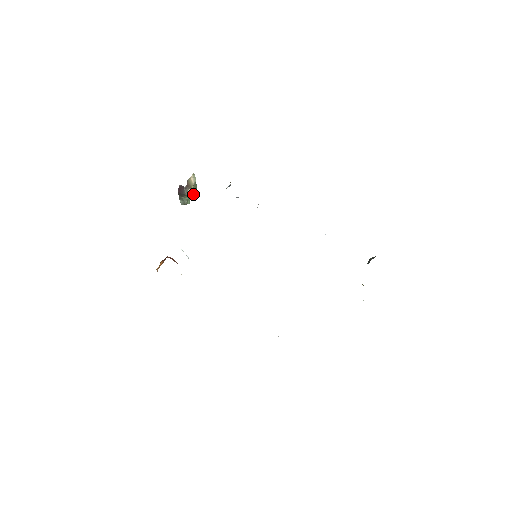
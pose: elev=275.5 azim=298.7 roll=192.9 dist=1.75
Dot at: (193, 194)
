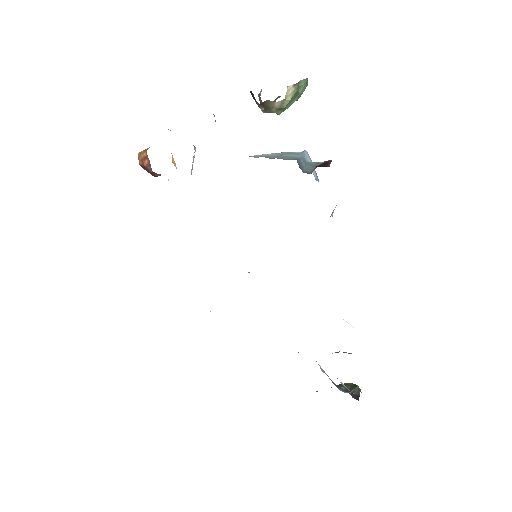
Dot at: occluded
